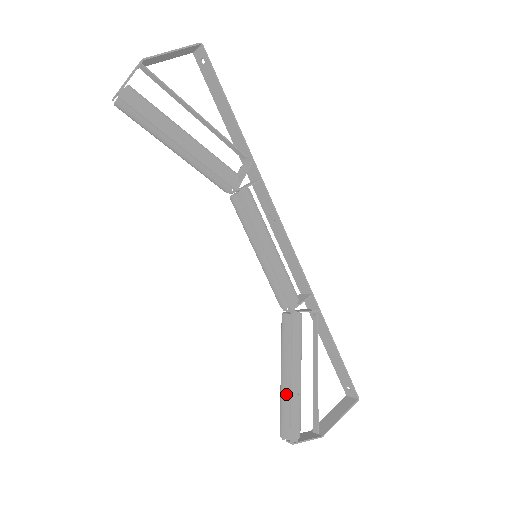
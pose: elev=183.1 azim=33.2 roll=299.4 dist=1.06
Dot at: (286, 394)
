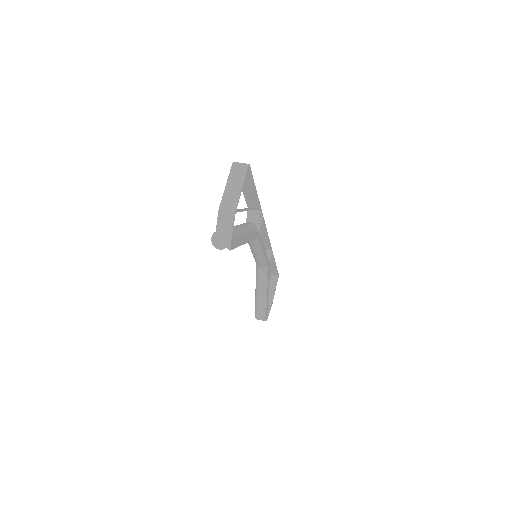
Dot at: (262, 303)
